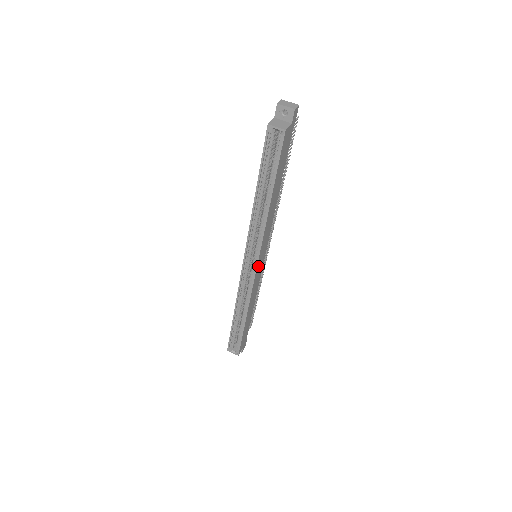
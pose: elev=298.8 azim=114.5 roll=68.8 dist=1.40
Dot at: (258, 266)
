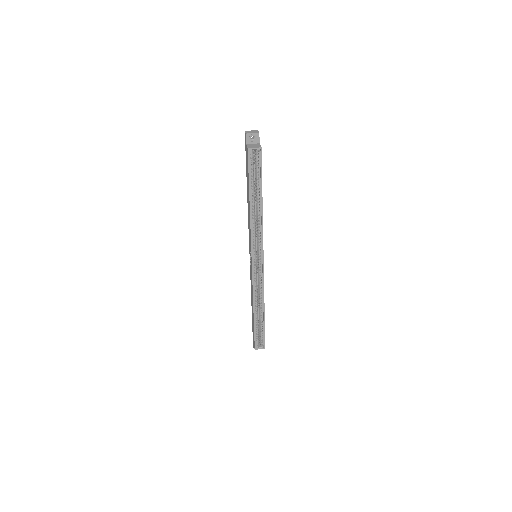
Dot at: (263, 261)
